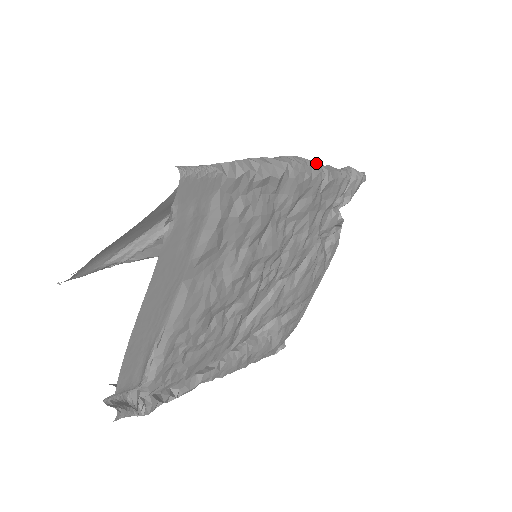
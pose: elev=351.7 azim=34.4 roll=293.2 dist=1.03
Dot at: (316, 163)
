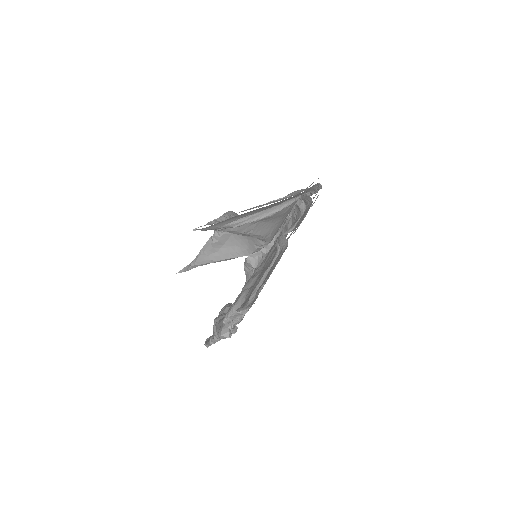
Dot at: occluded
